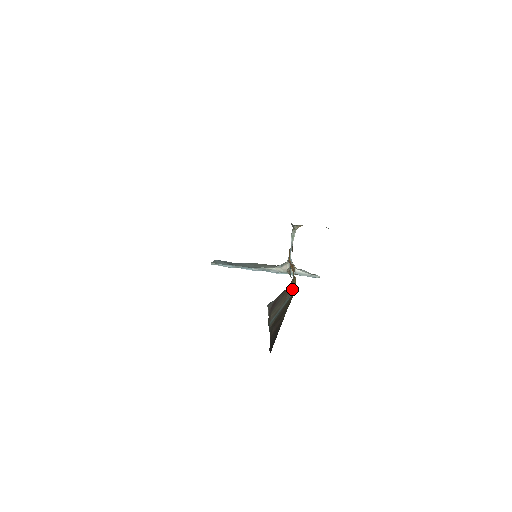
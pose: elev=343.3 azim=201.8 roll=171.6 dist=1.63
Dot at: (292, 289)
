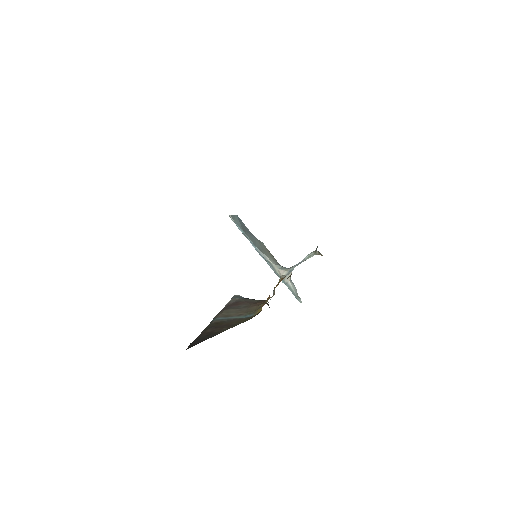
Dot at: (253, 313)
